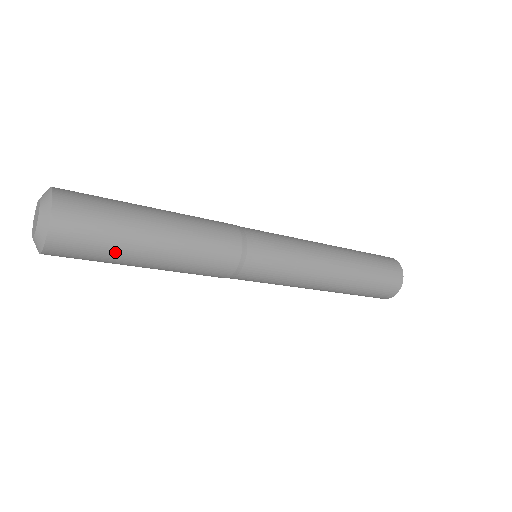
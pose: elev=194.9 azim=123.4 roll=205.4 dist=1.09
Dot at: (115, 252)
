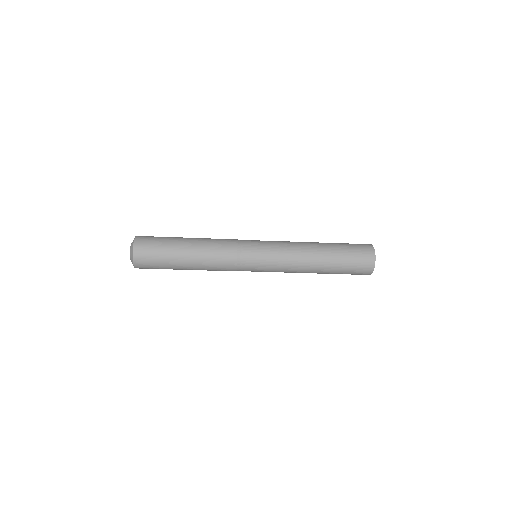
Dot at: (166, 266)
